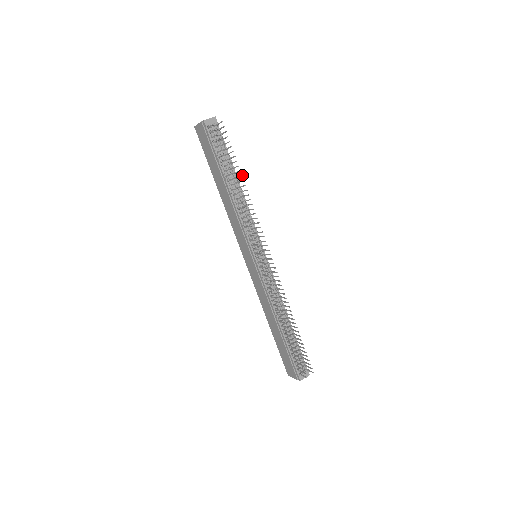
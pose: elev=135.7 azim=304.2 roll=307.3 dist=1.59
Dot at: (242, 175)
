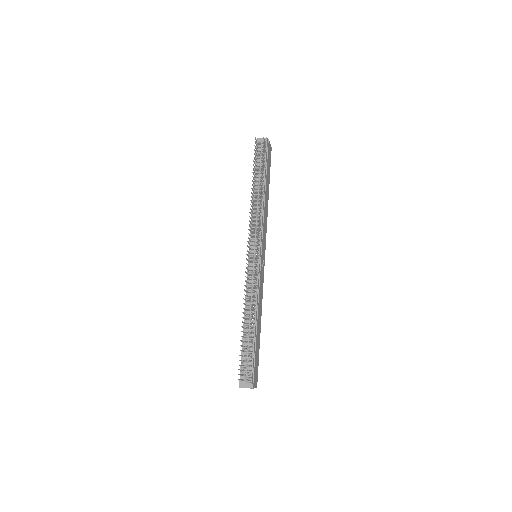
Dot at: occluded
